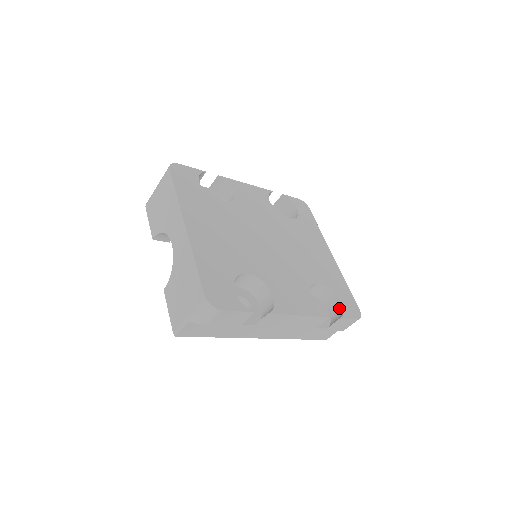
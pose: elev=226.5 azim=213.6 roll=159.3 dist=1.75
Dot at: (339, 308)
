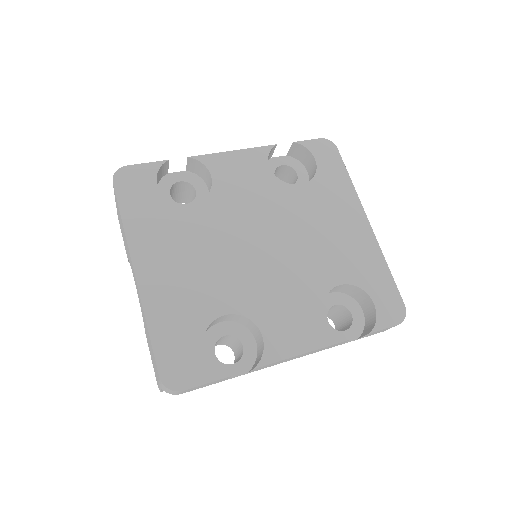
Dot at: (372, 311)
